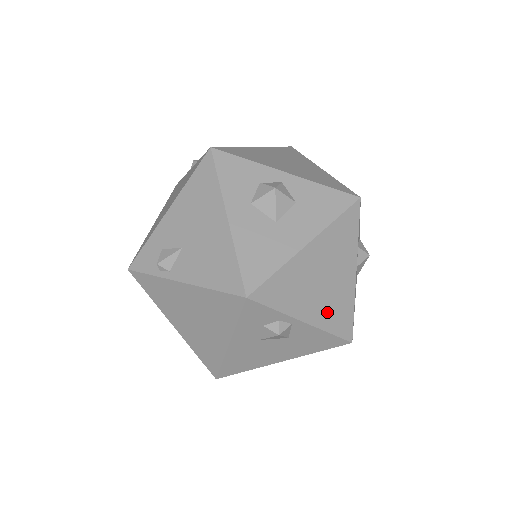
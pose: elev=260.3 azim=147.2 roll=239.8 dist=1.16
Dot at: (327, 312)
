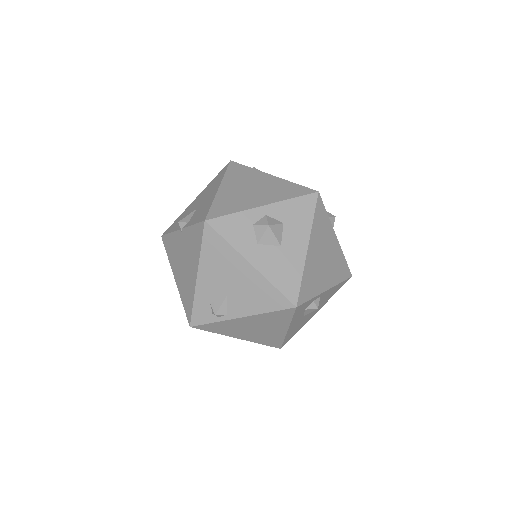
Dot at: (334, 273)
